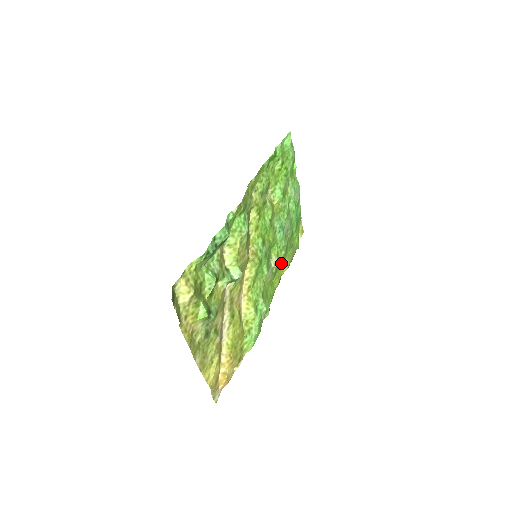
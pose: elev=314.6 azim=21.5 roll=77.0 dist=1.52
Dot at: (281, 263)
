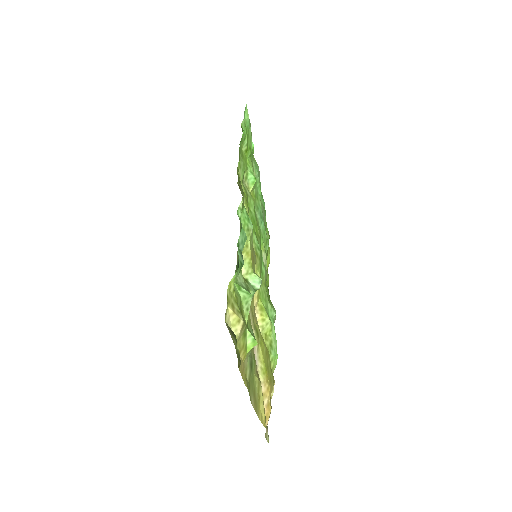
Dot at: occluded
